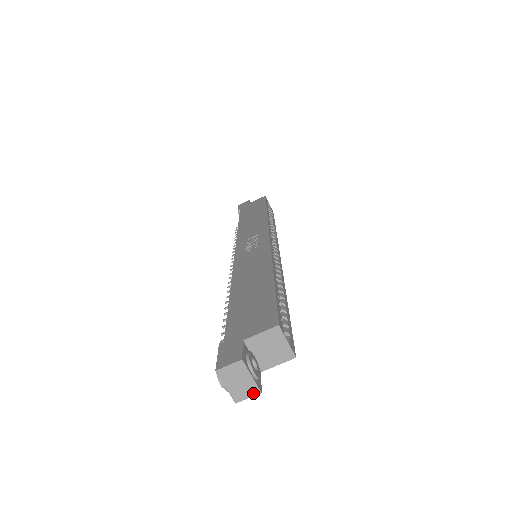
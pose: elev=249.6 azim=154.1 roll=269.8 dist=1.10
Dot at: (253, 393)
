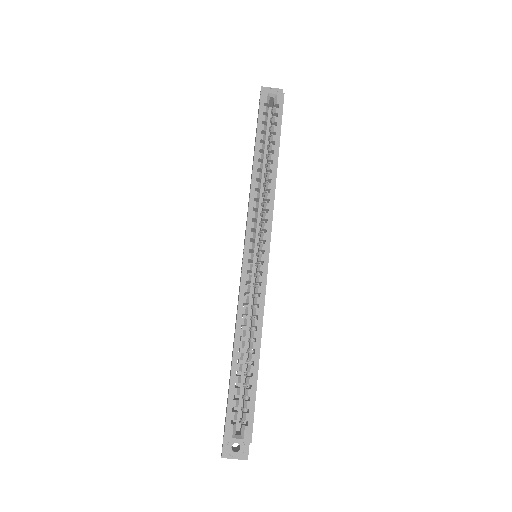
Dot at: (246, 459)
